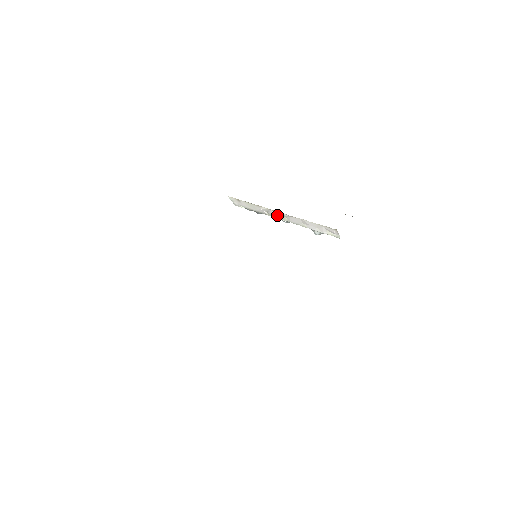
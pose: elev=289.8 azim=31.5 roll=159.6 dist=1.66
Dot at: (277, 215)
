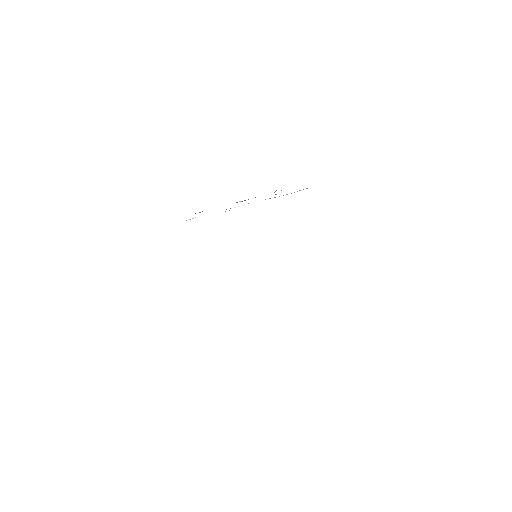
Dot at: occluded
